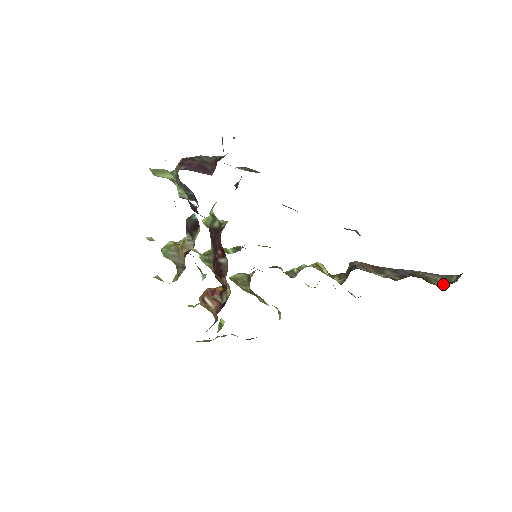
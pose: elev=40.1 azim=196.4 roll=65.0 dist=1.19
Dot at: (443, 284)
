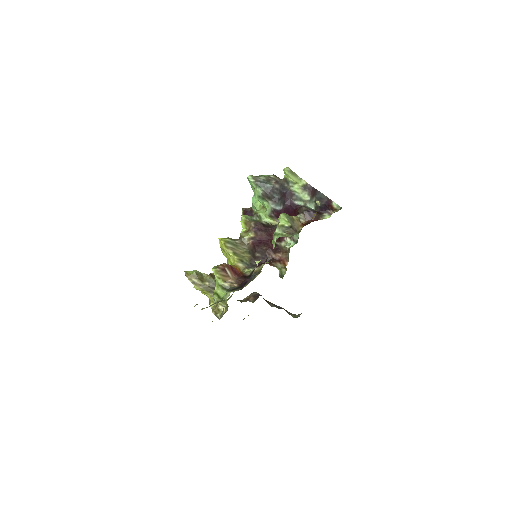
Dot at: (293, 317)
